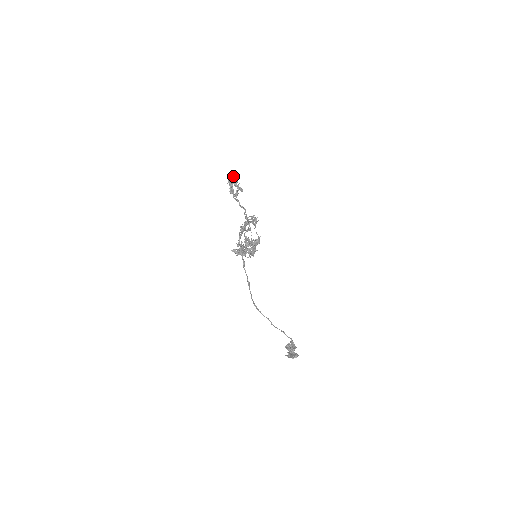
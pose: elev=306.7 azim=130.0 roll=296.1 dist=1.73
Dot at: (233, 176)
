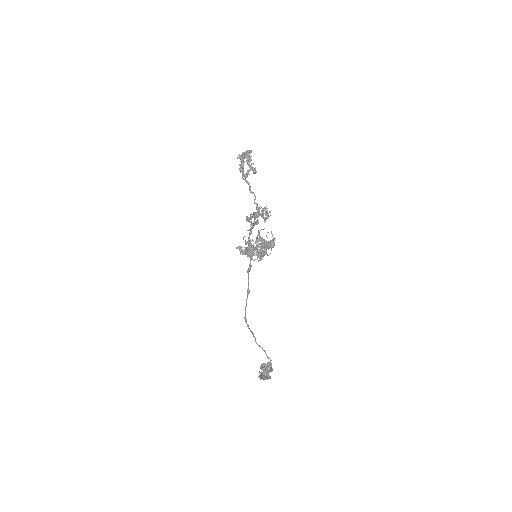
Dot at: (247, 151)
